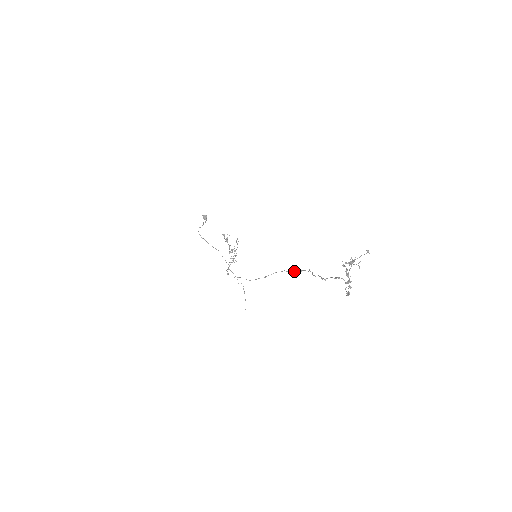
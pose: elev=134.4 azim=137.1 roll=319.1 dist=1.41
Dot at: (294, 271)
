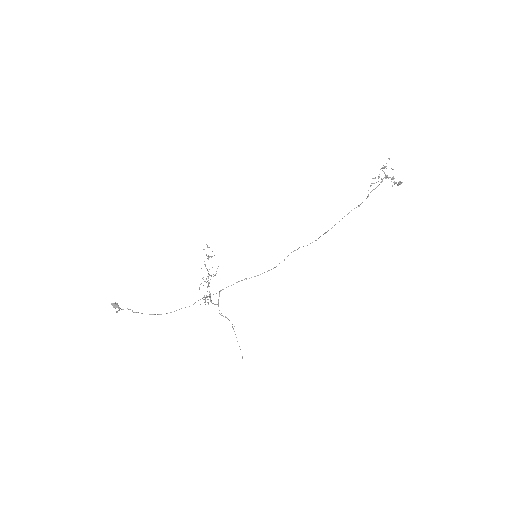
Dot at: occluded
